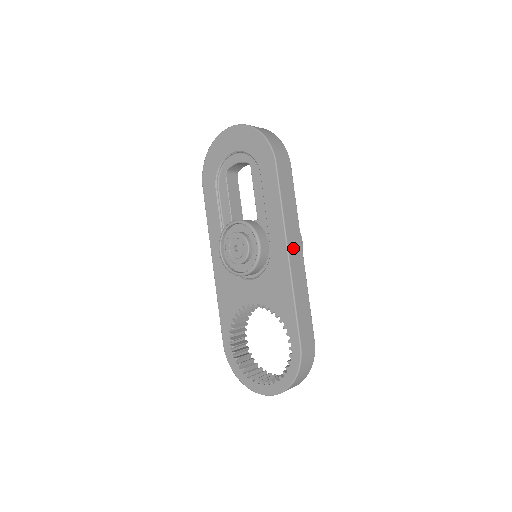
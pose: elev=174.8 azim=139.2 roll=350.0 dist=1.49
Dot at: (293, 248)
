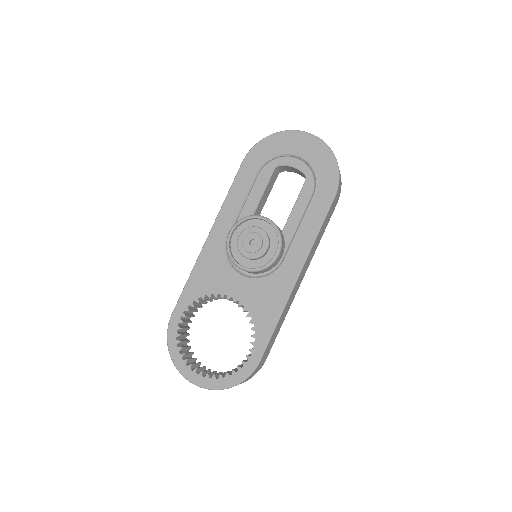
Dot at: (302, 274)
